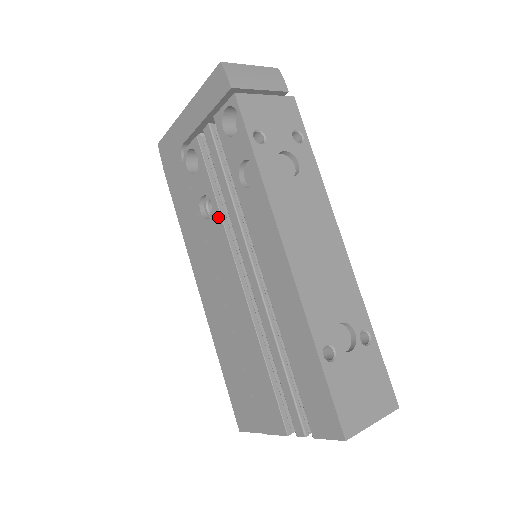
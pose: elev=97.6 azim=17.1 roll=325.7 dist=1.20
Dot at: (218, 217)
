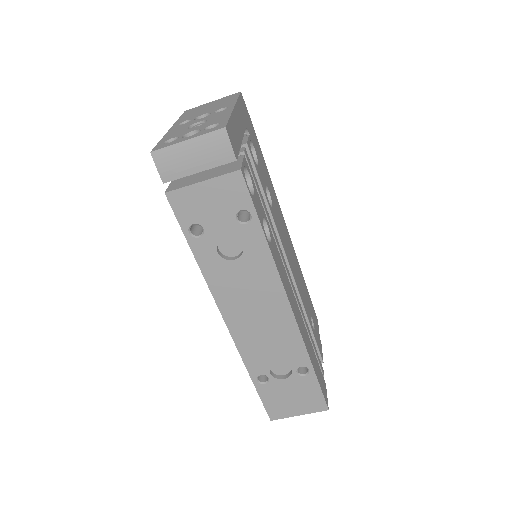
Dot at: occluded
